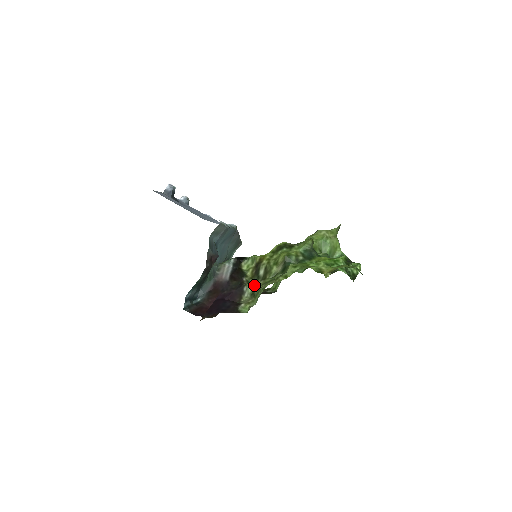
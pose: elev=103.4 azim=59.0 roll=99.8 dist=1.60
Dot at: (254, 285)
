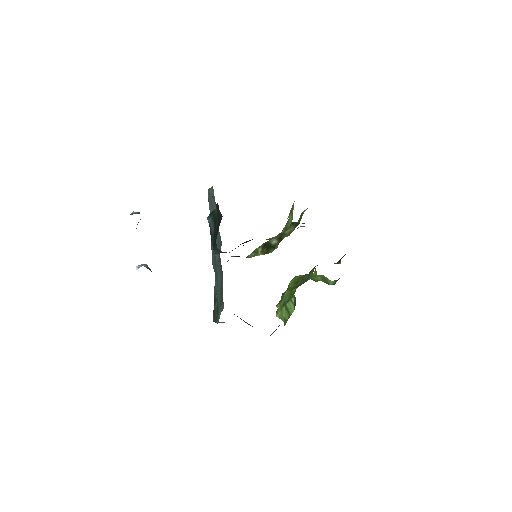
Dot at: occluded
